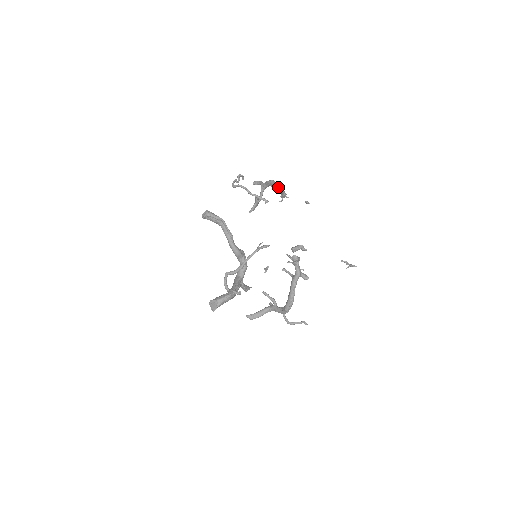
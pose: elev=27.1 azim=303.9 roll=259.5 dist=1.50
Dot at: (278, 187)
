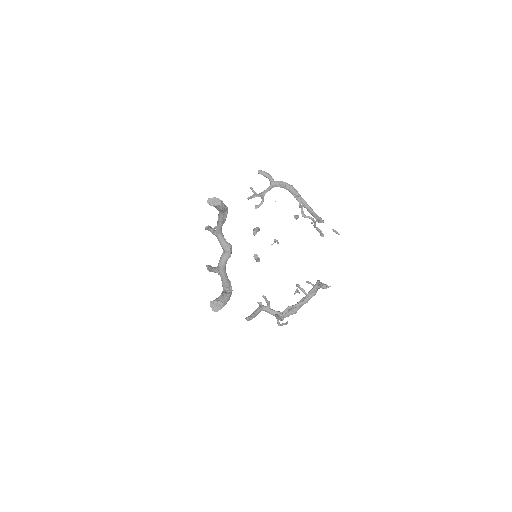
Dot at: (306, 202)
